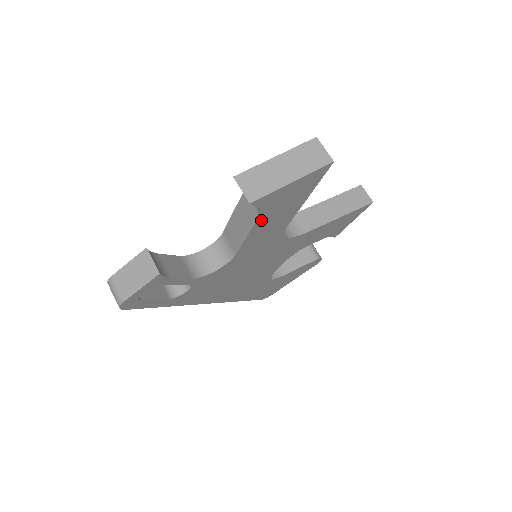
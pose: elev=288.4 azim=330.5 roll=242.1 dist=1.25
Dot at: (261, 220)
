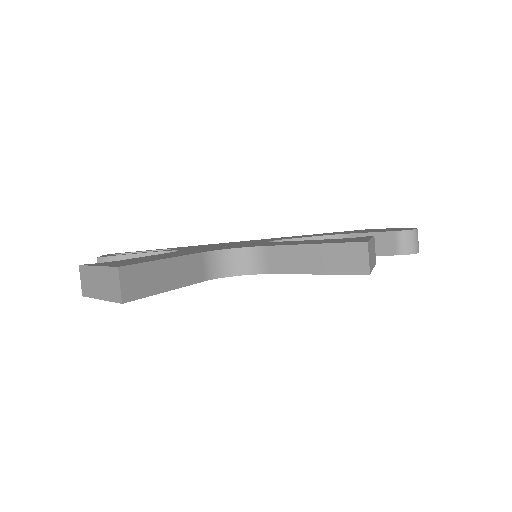
Dot at: occluded
